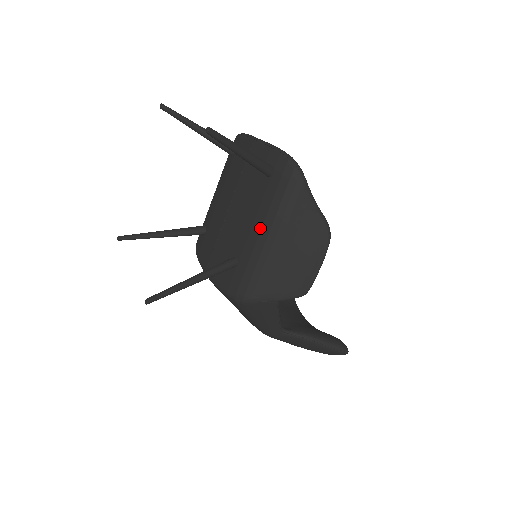
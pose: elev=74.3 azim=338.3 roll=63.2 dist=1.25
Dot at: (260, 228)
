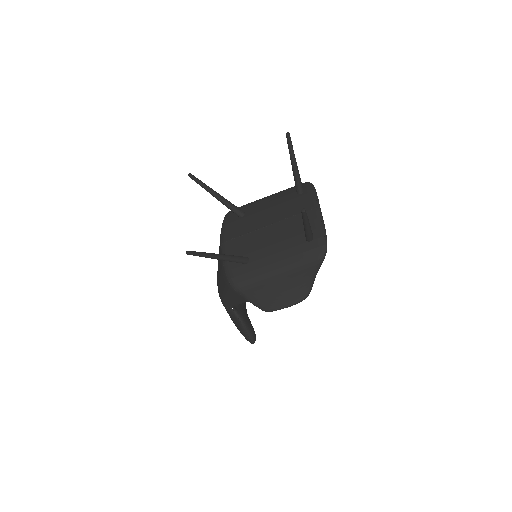
Dot at: (277, 261)
